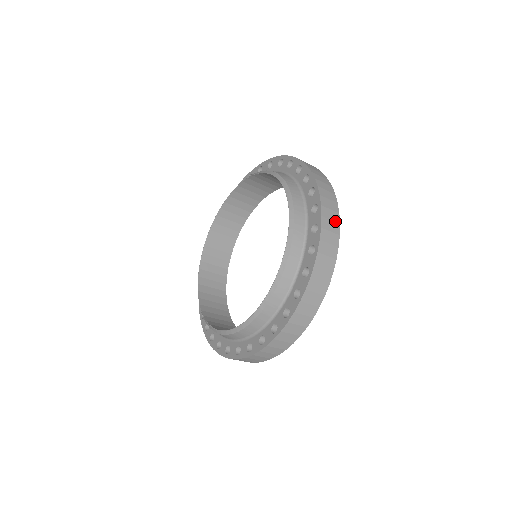
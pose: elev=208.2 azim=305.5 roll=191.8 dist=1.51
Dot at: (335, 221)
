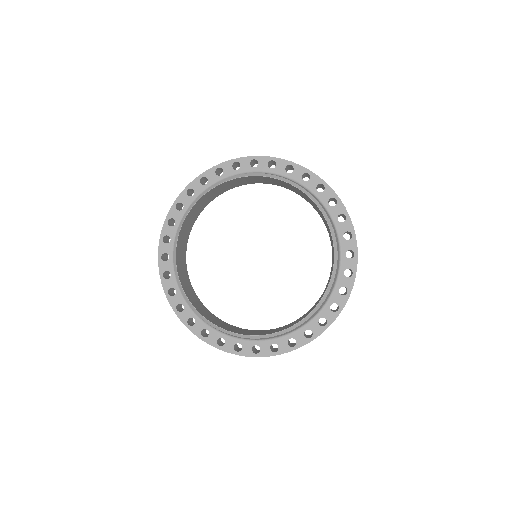
Dot at: occluded
